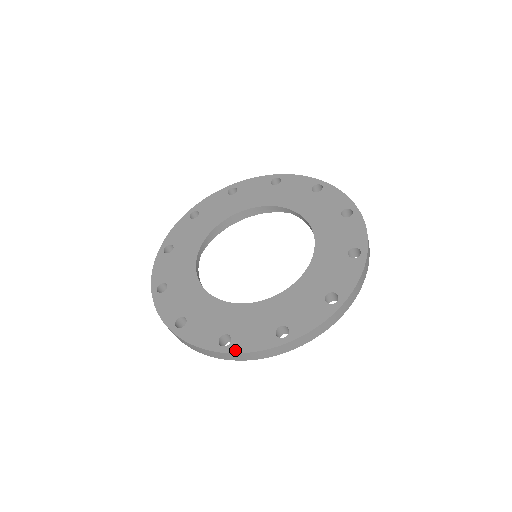
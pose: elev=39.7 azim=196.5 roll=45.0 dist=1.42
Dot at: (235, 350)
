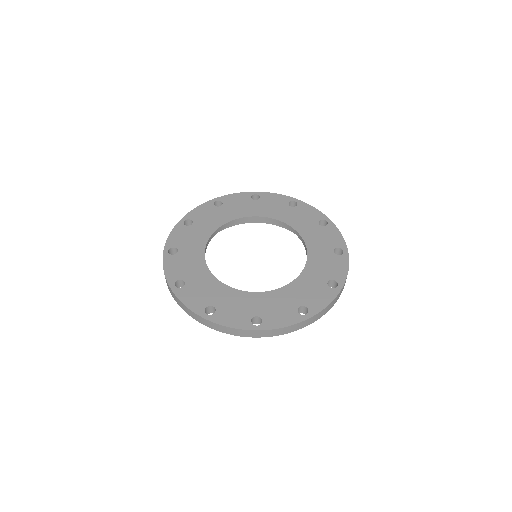
Dot at: (317, 311)
